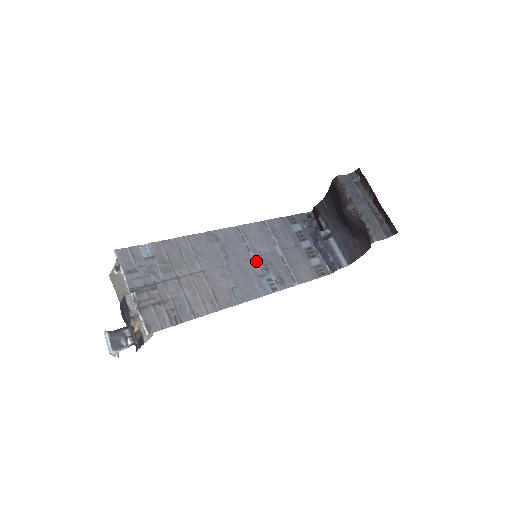
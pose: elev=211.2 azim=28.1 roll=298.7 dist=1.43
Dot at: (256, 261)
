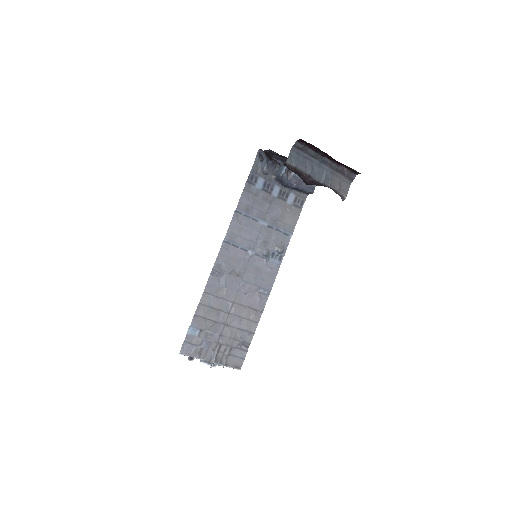
Dot at: (256, 253)
